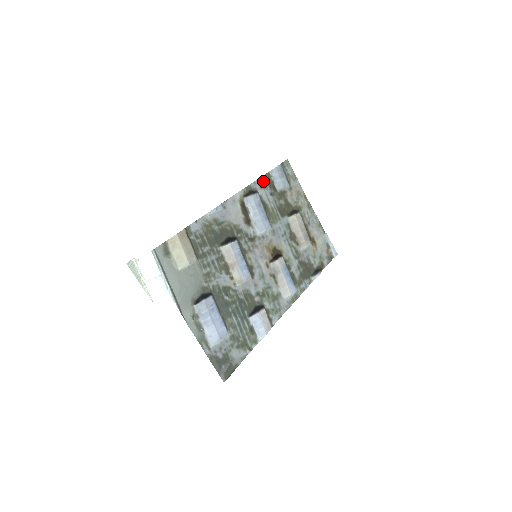
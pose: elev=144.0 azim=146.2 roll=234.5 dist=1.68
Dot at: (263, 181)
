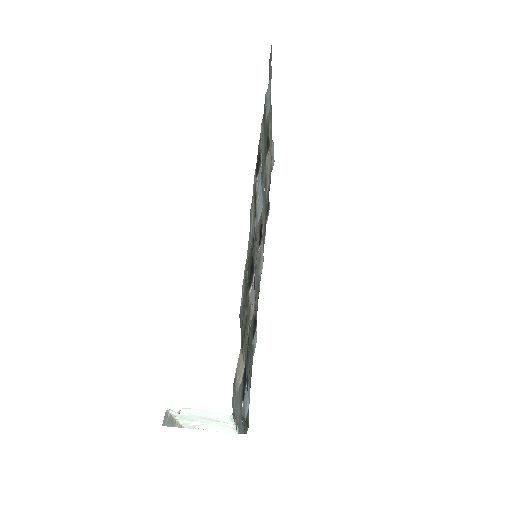
Dot at: occluded
